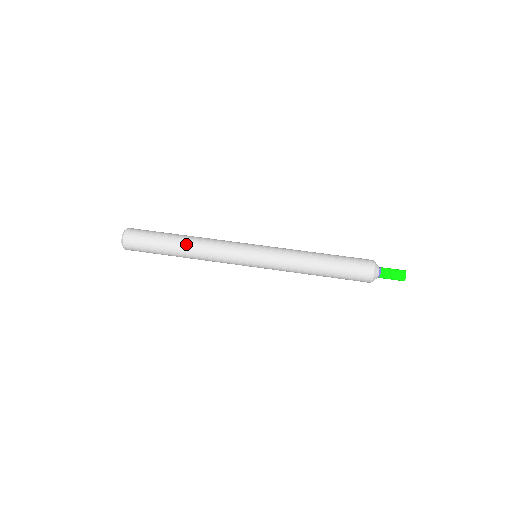
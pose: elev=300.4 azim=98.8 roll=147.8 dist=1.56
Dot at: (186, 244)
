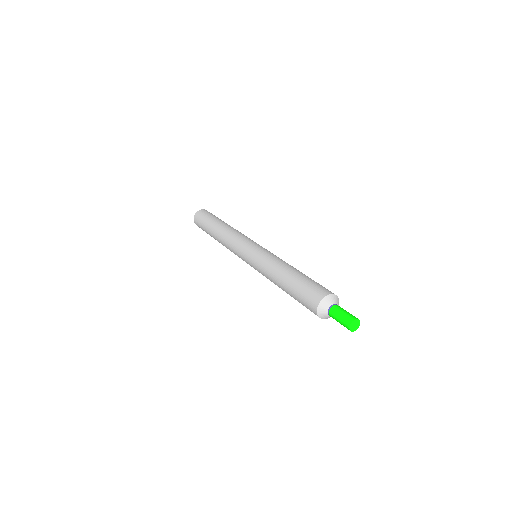
Dot at: (218, 229)
